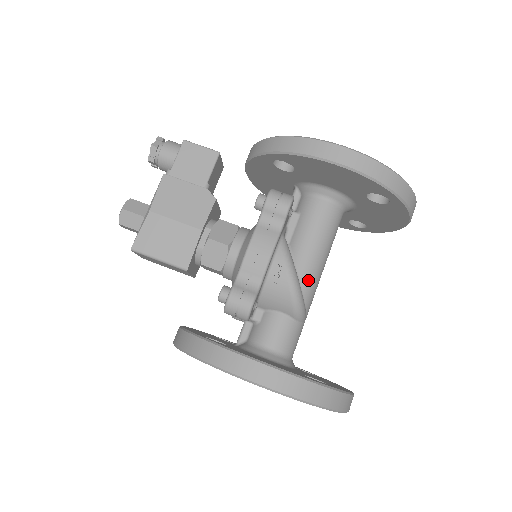
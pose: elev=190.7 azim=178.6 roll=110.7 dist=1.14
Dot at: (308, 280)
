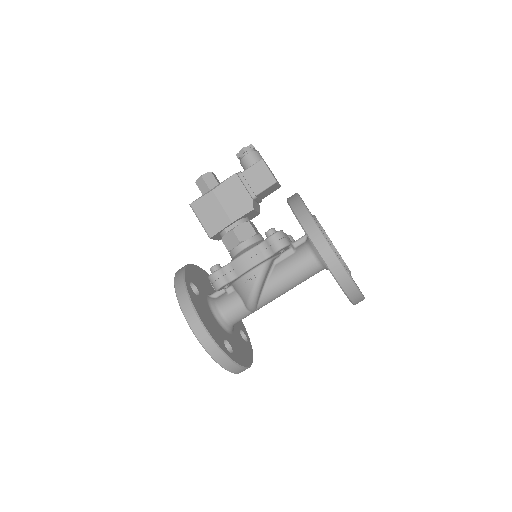
Dot at: (269, 293)
